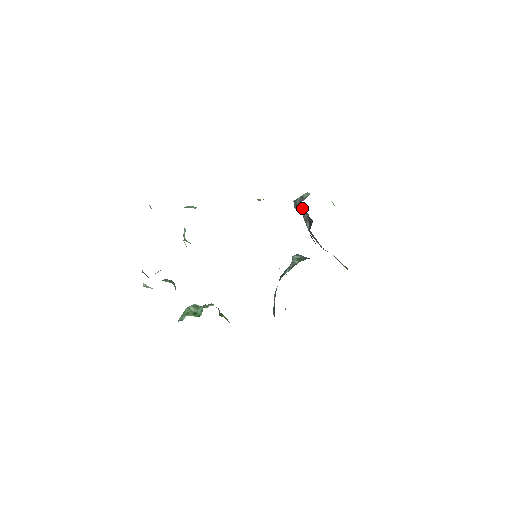
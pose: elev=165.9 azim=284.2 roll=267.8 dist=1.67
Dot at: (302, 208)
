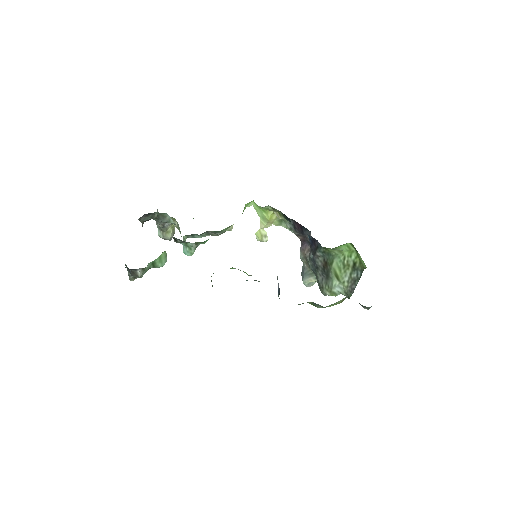
Dot at: (303, 245)
